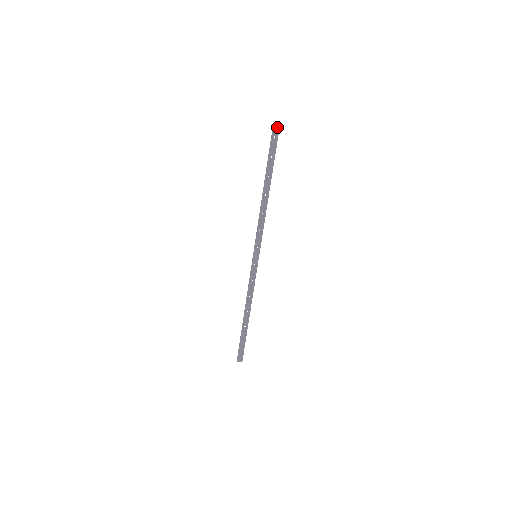
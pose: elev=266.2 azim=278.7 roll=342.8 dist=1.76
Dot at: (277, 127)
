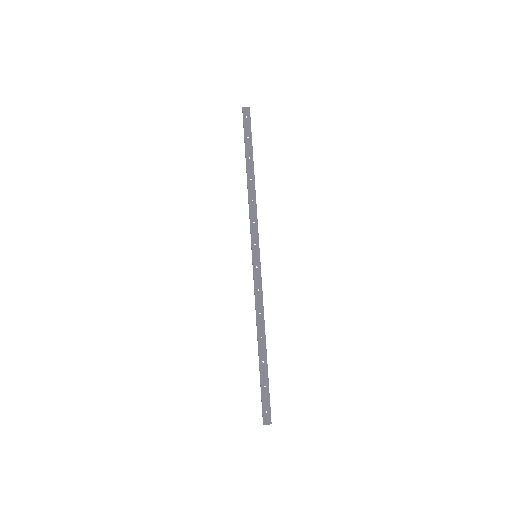
Dot at: (247, 107)
